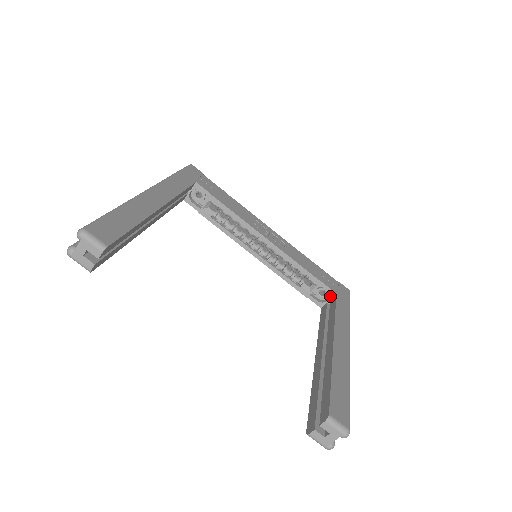
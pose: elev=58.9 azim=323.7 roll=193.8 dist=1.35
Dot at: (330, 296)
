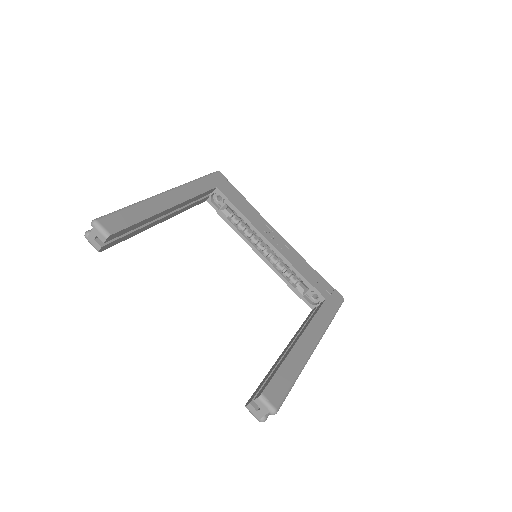
Dot at: (320, 300)
